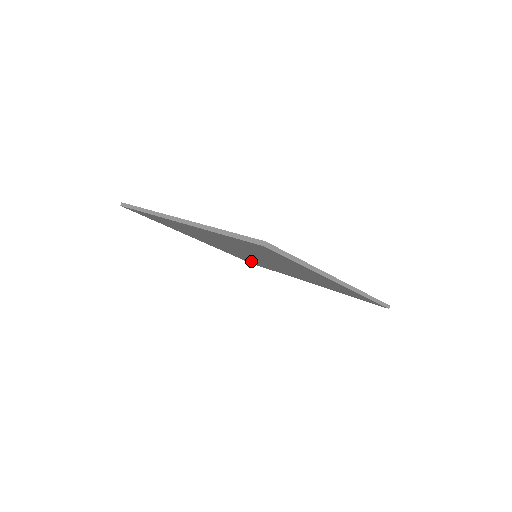
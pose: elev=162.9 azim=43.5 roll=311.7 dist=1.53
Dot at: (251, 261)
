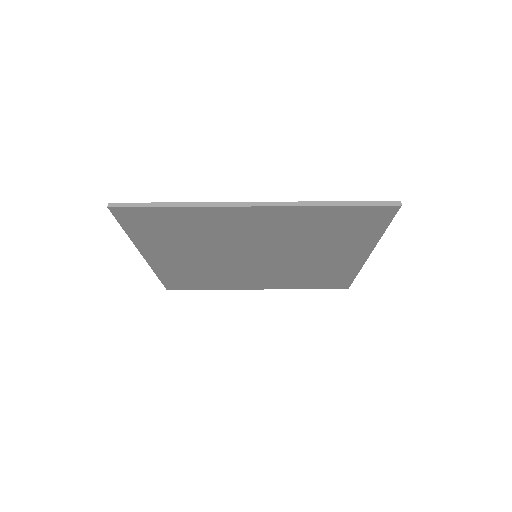
Dot at: (192, 280)
